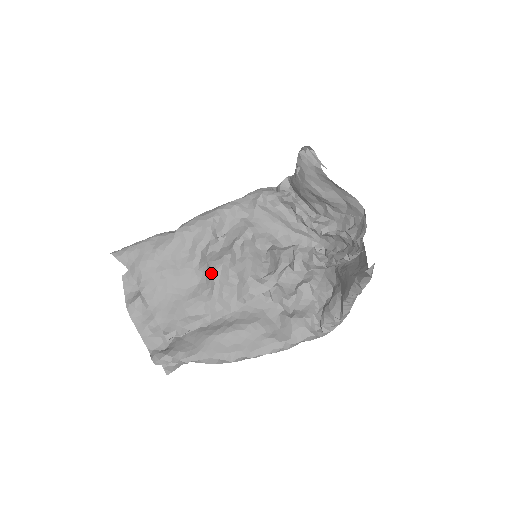
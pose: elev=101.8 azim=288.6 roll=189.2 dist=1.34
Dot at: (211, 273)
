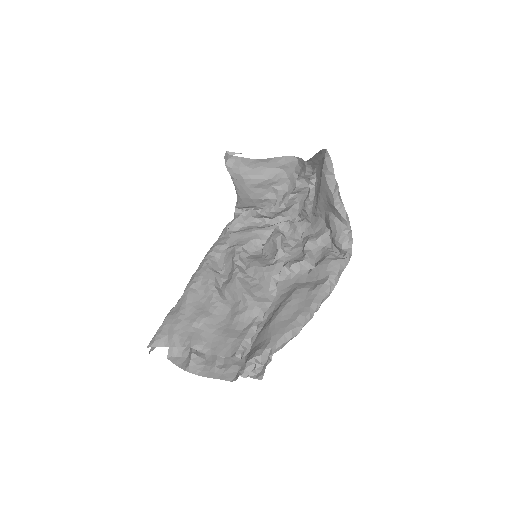
Dot at: (233, 290)
